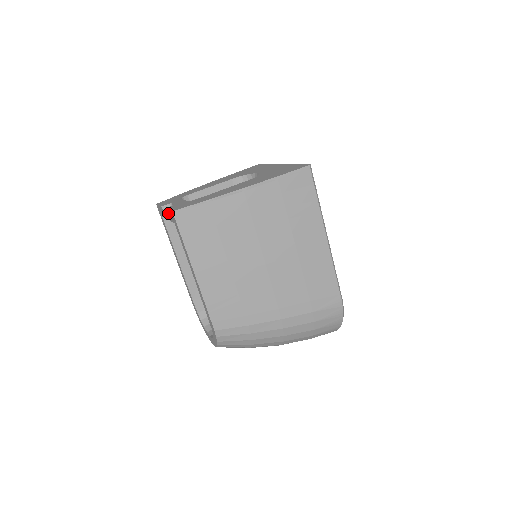
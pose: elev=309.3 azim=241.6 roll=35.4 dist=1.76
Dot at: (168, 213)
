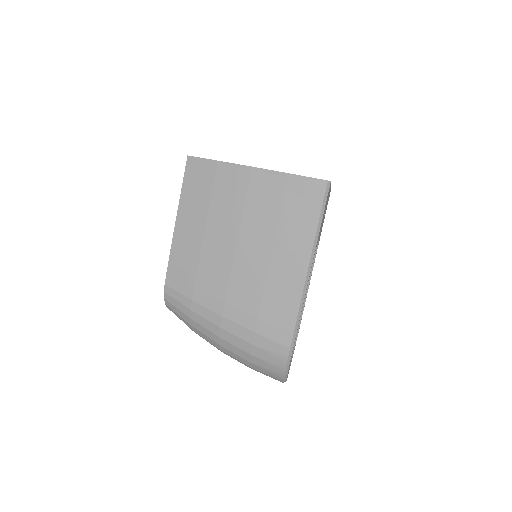
Dot at: occluded
